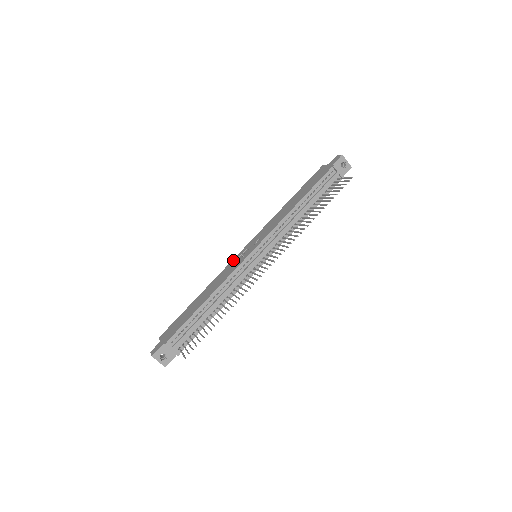
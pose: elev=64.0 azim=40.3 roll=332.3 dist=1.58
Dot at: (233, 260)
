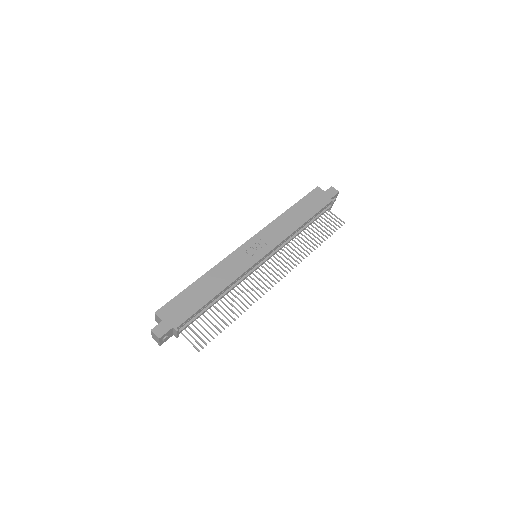
Dot at: (237, 252)
